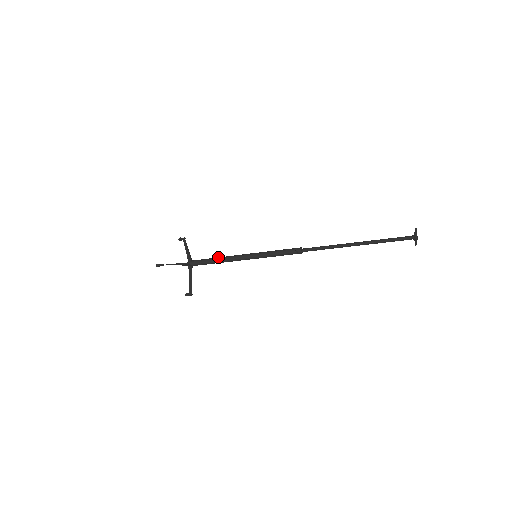
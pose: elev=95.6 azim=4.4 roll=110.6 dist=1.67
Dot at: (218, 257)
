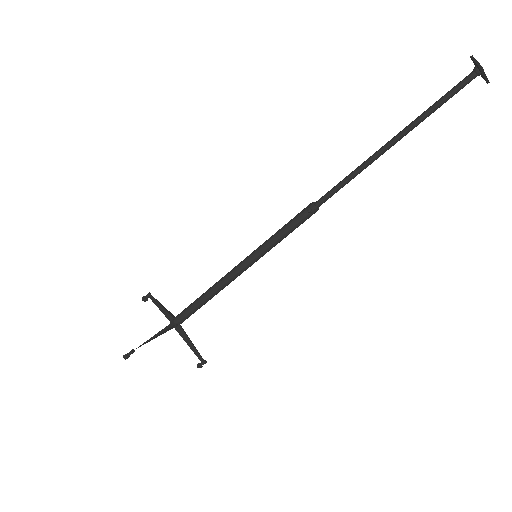
Dot at: occluded
